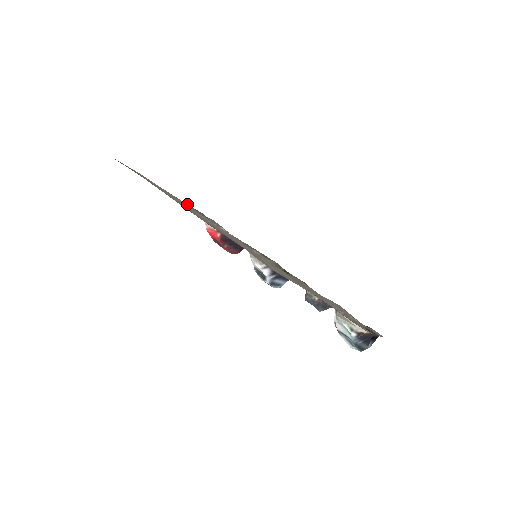
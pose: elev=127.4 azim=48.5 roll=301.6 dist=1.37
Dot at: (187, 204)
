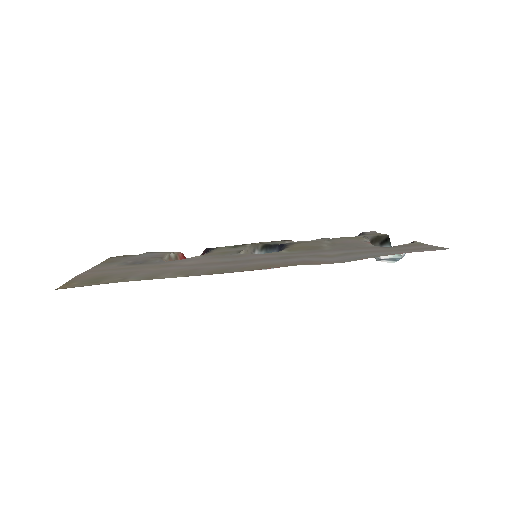
Dot at: (110, 260)
